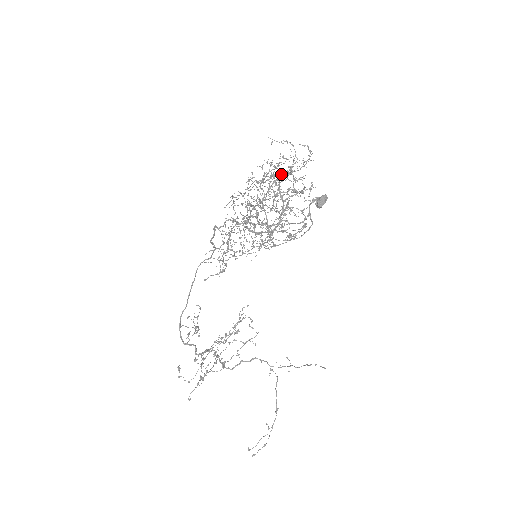
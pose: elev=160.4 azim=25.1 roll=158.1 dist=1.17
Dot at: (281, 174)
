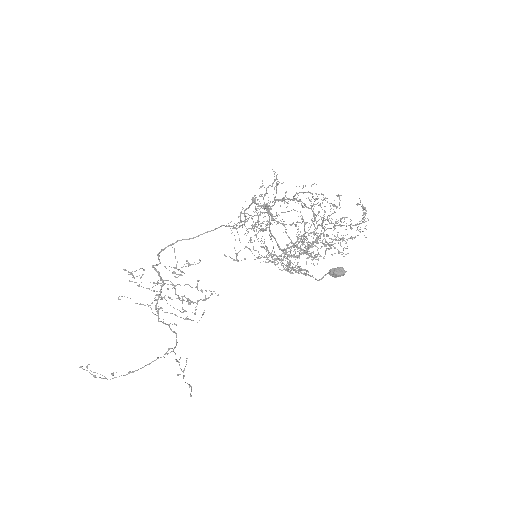
Dot at: occluded
